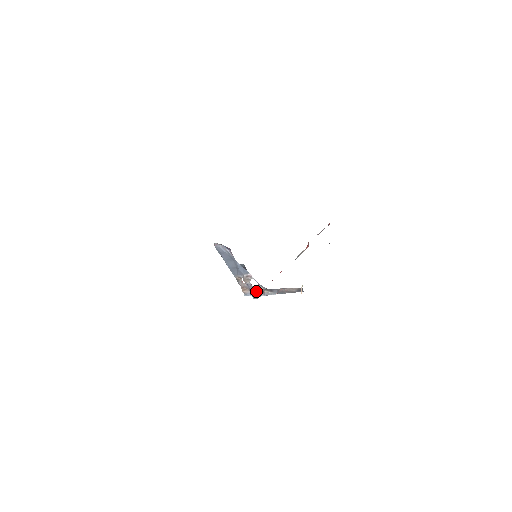
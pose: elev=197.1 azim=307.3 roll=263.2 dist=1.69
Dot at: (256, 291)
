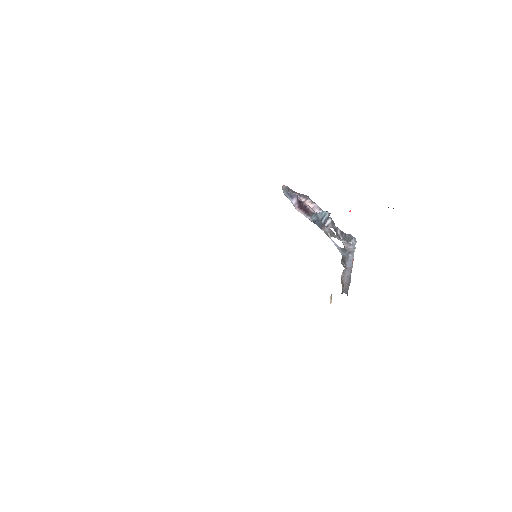
Dot at: occluded
